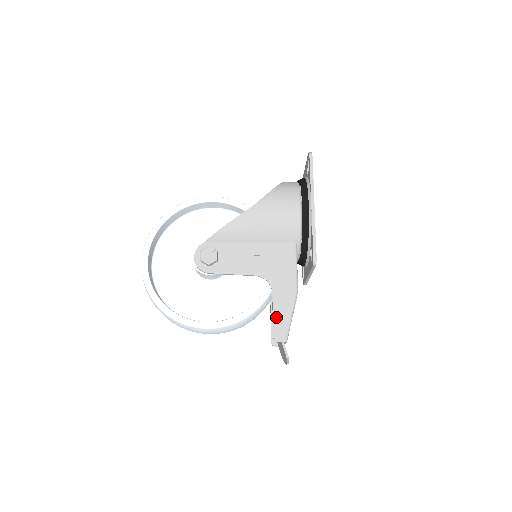
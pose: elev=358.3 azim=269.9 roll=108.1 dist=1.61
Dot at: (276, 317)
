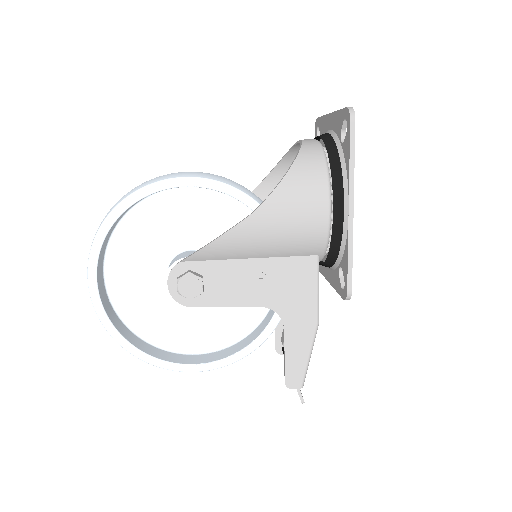
Dot at: (289, 360)
